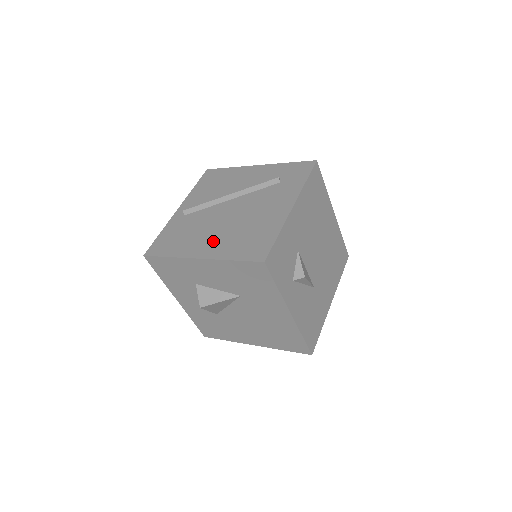
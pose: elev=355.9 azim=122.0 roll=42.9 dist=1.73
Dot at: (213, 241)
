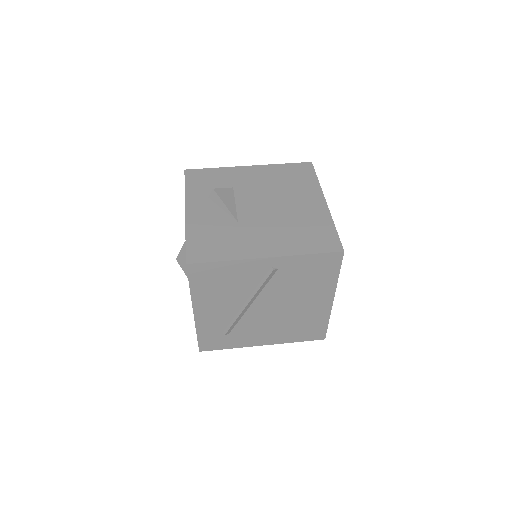
Dot at: occluded
